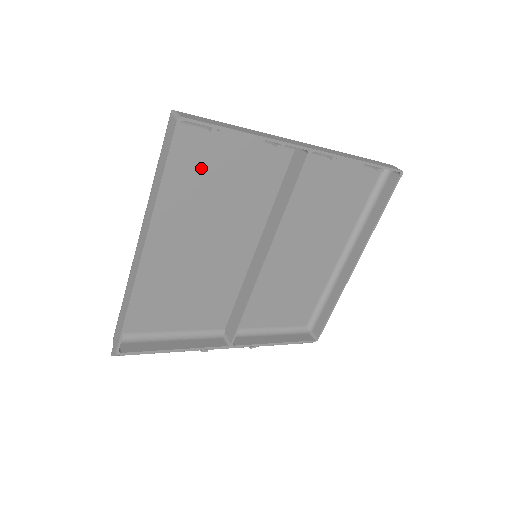
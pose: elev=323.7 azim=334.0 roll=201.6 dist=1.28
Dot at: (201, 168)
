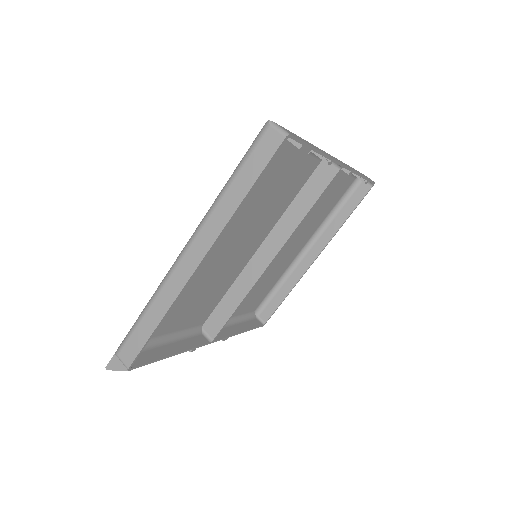
Dot at: occluded
